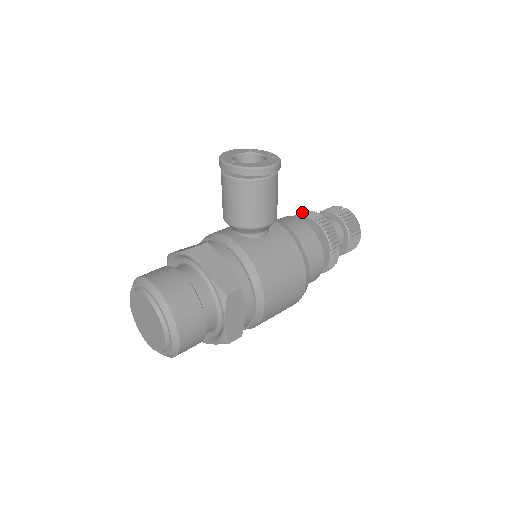
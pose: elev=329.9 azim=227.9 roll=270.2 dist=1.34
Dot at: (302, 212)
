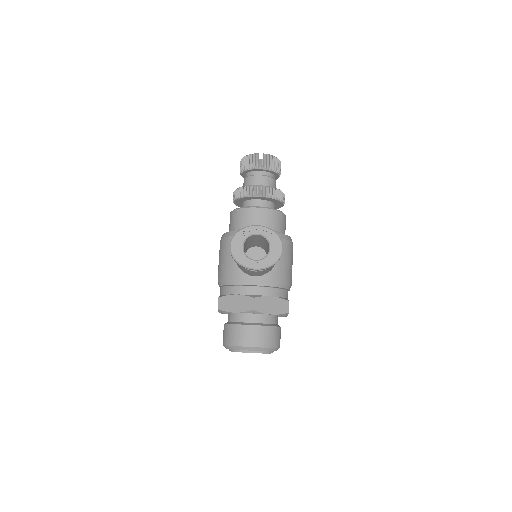
Dot at: (247, 191)
